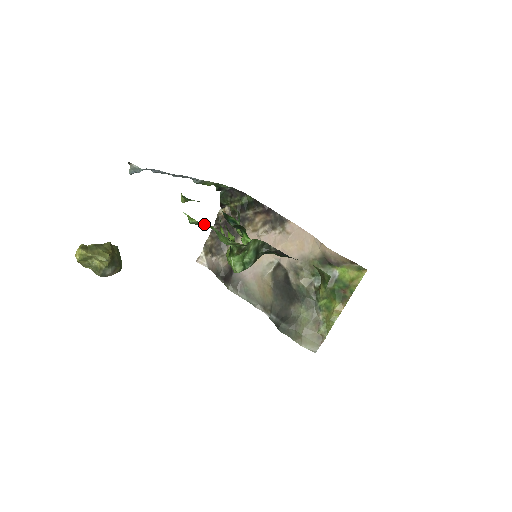
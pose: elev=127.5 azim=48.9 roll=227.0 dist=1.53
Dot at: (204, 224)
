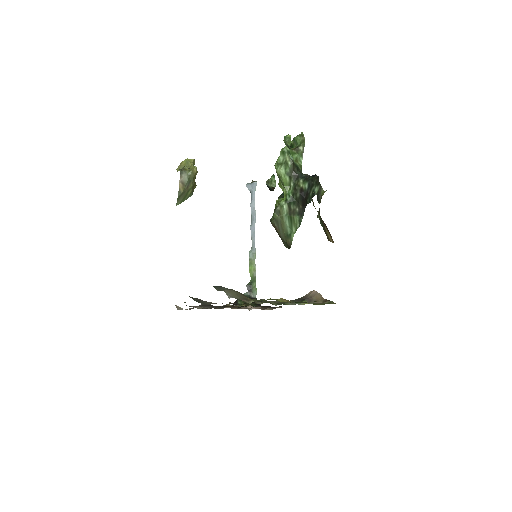
Dot at: (290, 141)
